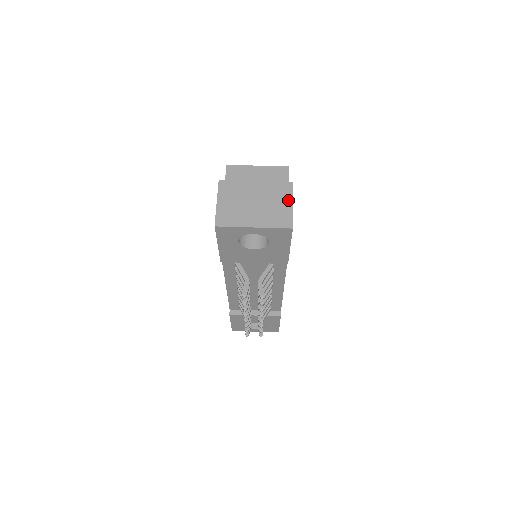
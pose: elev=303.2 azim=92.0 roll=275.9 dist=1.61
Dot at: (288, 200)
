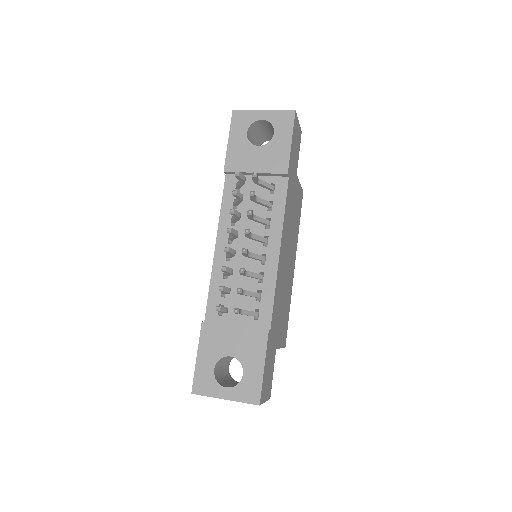
Dot at: occluded
